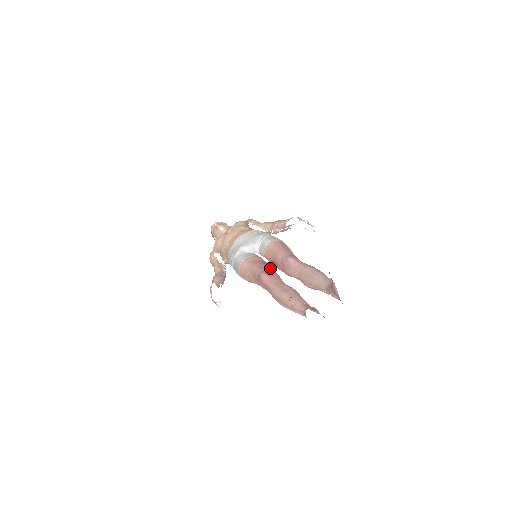
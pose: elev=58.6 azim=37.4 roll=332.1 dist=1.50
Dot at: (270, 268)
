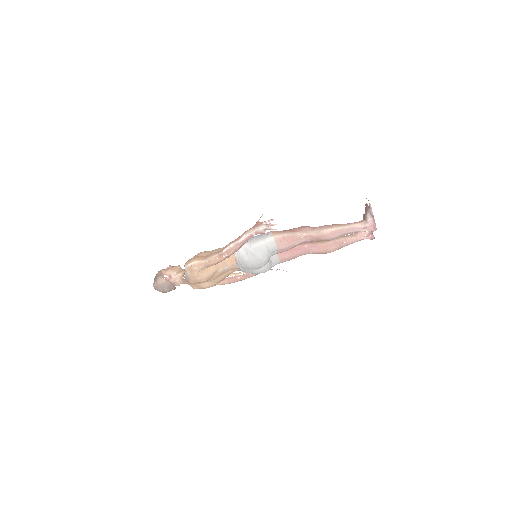
Dot at: occluded
